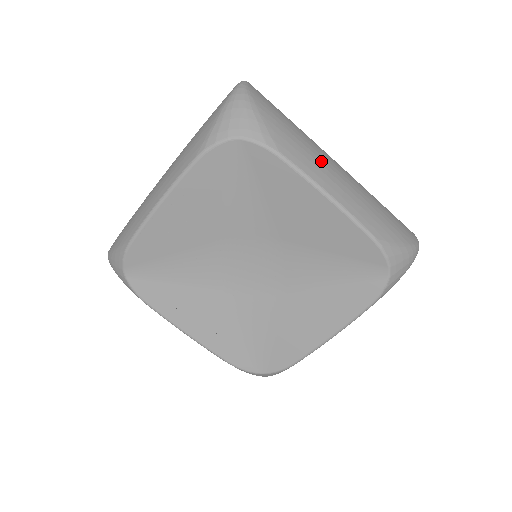
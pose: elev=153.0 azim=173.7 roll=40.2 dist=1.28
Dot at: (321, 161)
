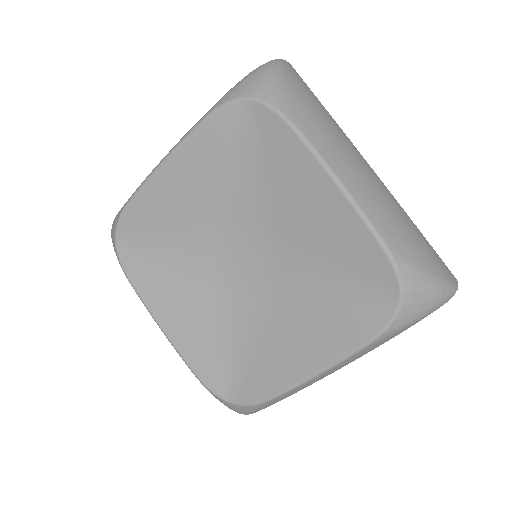
Dot at: (344, 149)
